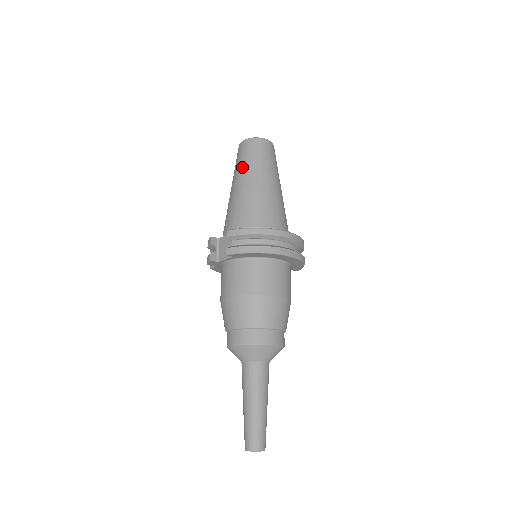
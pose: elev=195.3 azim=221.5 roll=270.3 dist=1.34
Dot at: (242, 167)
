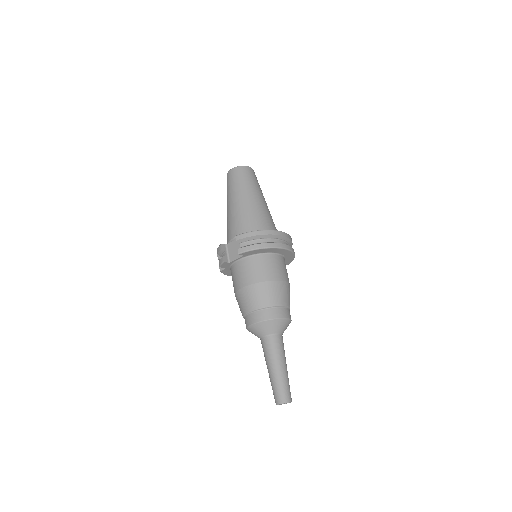
Dot at: (235, 189)
